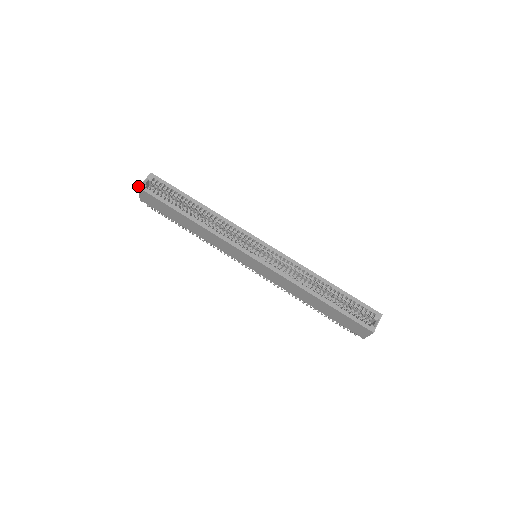
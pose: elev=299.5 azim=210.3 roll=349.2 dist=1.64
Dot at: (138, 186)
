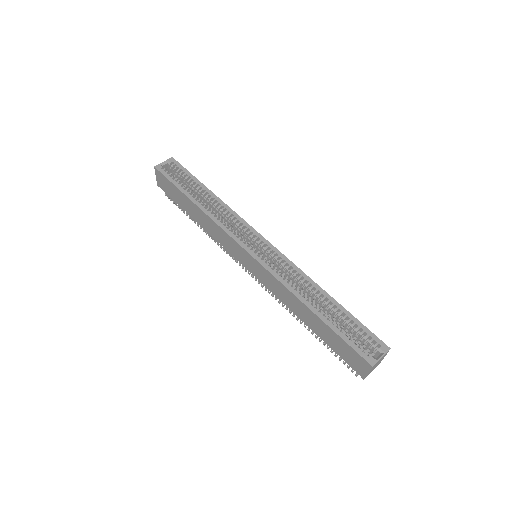
Dot at: (155, 166)
